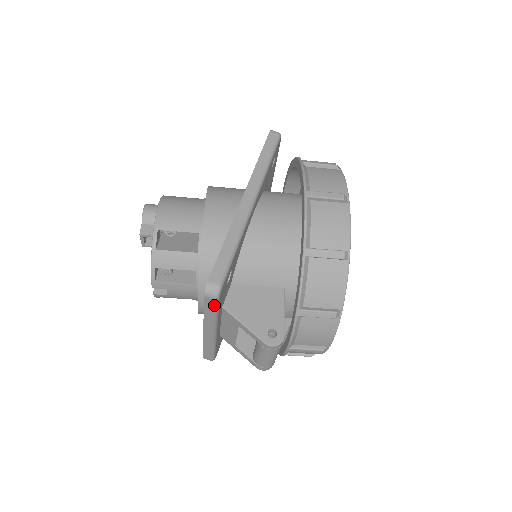
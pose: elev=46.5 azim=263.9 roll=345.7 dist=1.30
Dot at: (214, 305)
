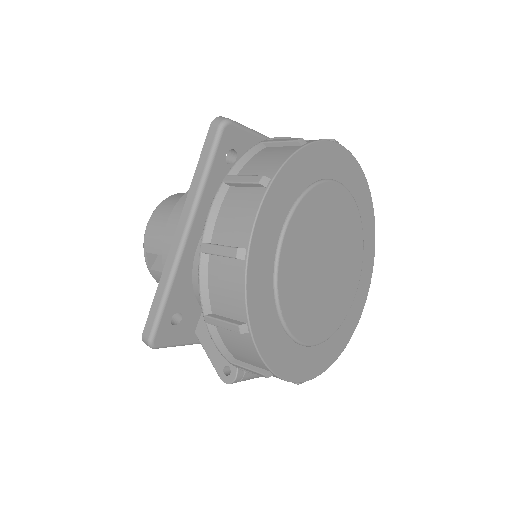
Dot at: (163, 347)
